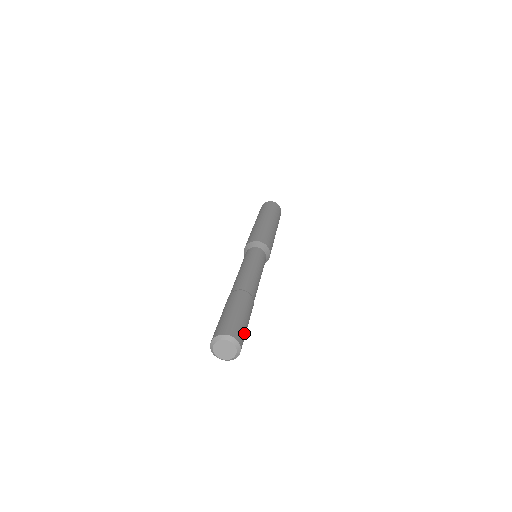
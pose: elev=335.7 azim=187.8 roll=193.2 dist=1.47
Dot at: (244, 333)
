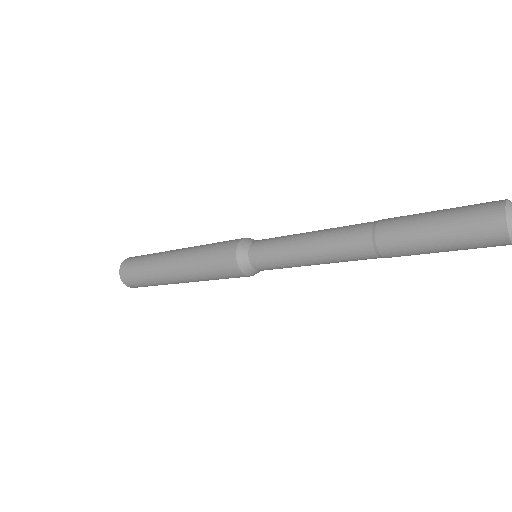
Dot at: occluded
